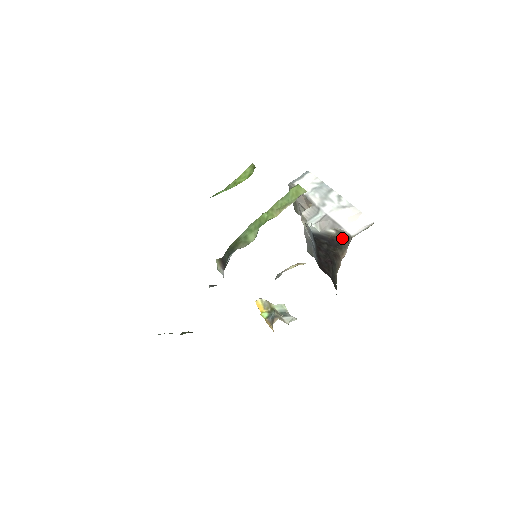
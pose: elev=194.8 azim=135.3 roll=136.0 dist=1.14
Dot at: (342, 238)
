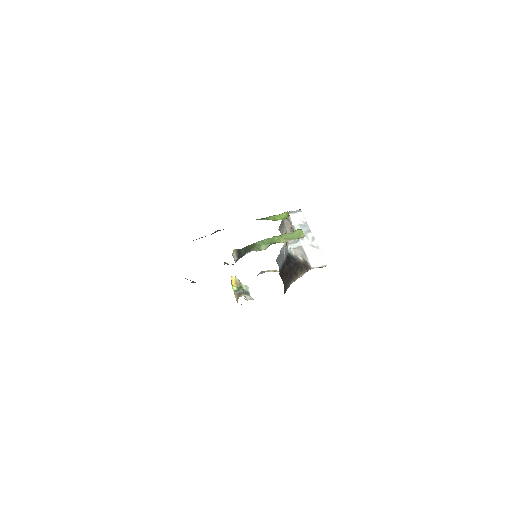
Dot at: (305, 265)
